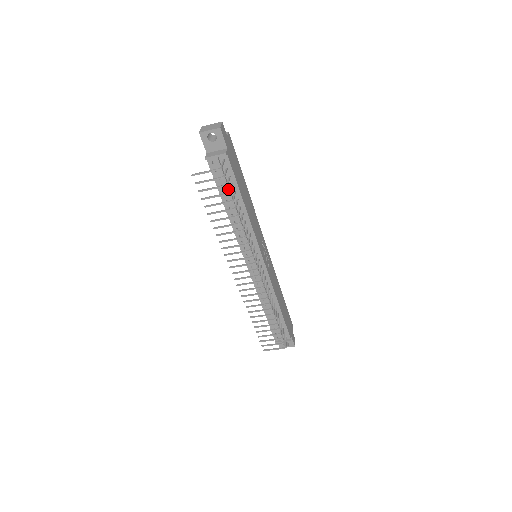
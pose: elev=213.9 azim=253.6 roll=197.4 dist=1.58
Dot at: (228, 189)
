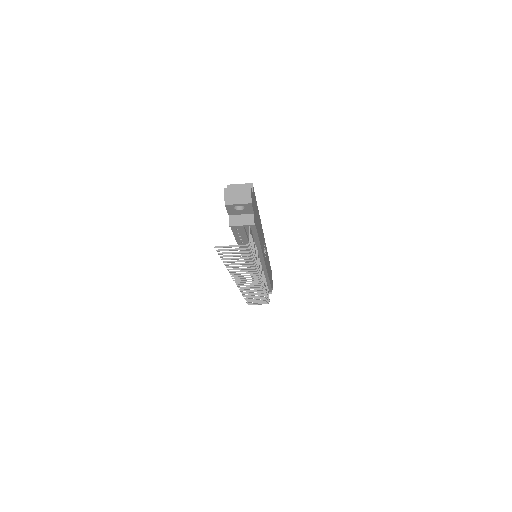
Dot at: (247, 240)
